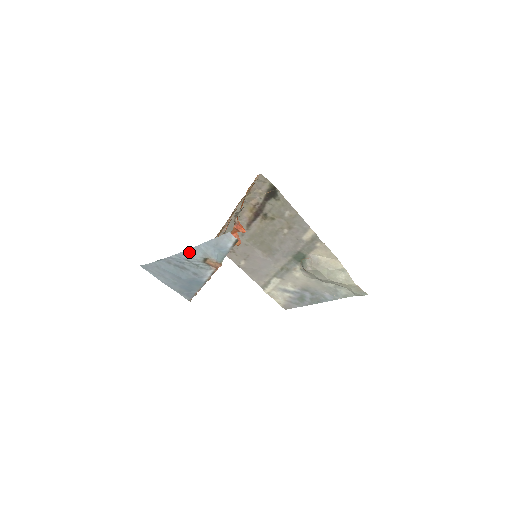
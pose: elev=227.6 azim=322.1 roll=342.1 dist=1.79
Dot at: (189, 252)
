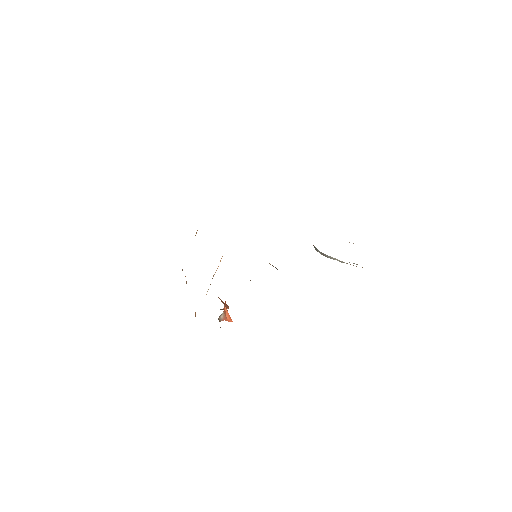
Dot at: occluded
